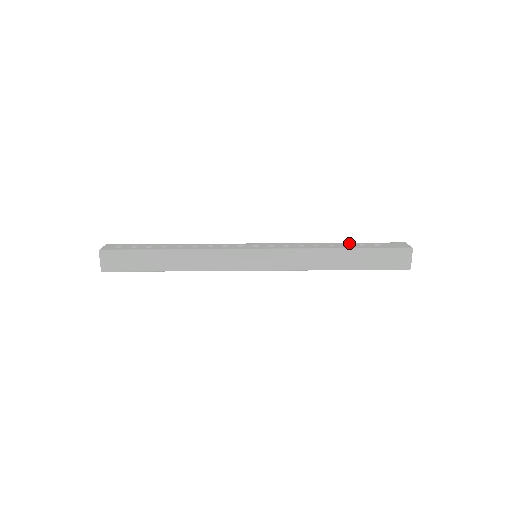
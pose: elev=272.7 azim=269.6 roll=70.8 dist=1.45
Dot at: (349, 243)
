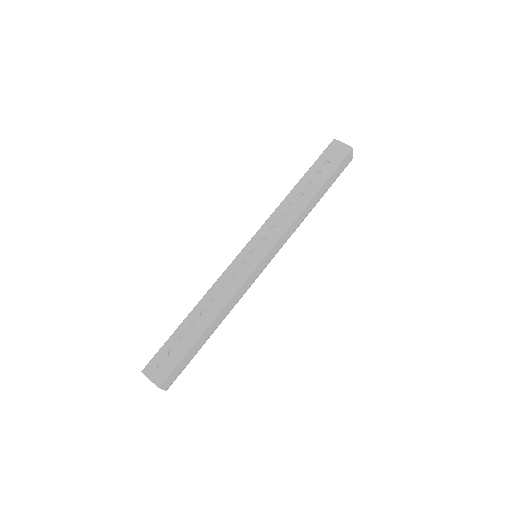
Dot at: (305, 179)
